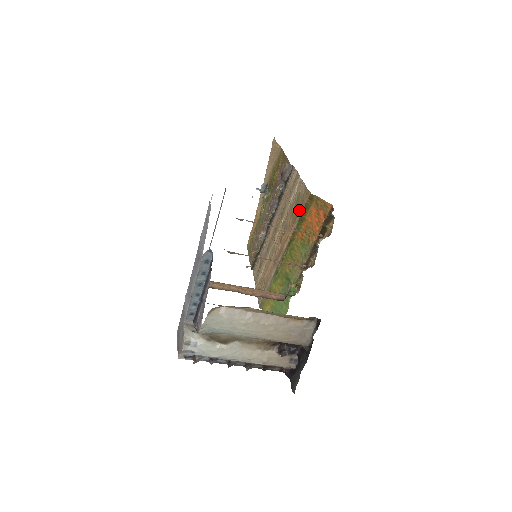
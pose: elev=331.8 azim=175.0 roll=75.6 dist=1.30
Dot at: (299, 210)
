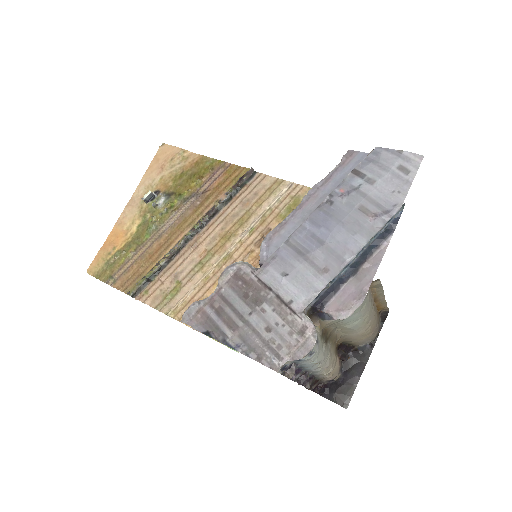
Dot at: occluded
